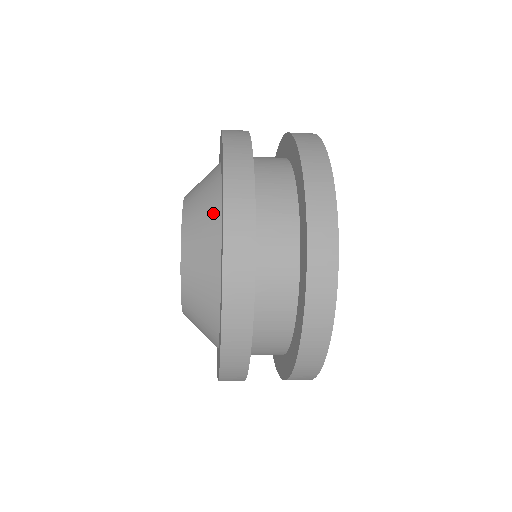
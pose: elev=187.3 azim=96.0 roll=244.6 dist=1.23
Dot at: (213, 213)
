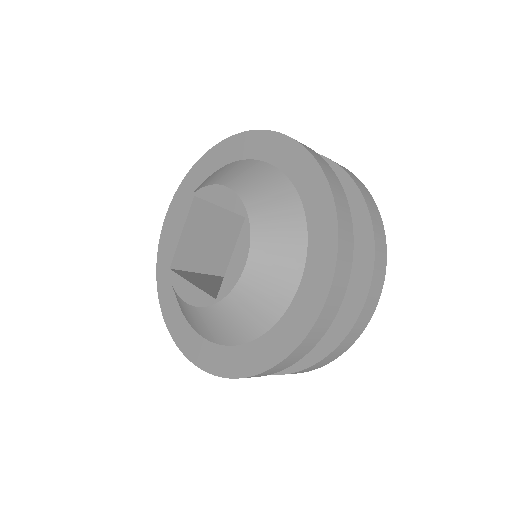
Dot at: (282, 296)
